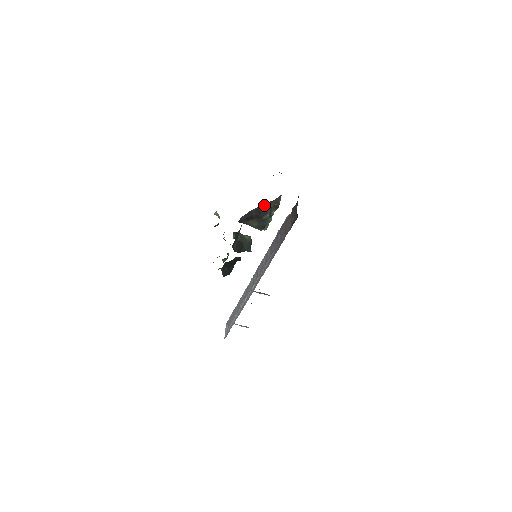
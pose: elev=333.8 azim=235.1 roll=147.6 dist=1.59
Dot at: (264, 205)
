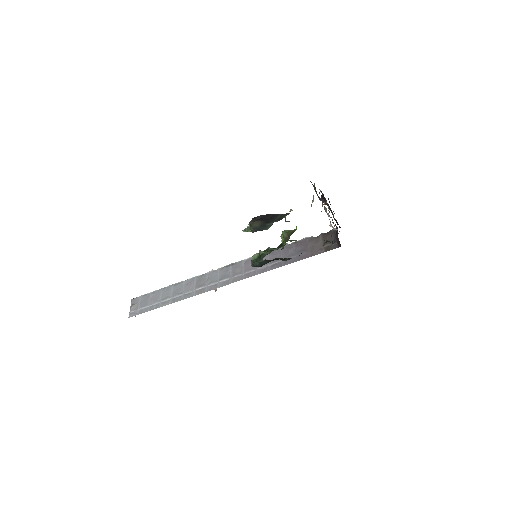
Dot at: (277, 214)
